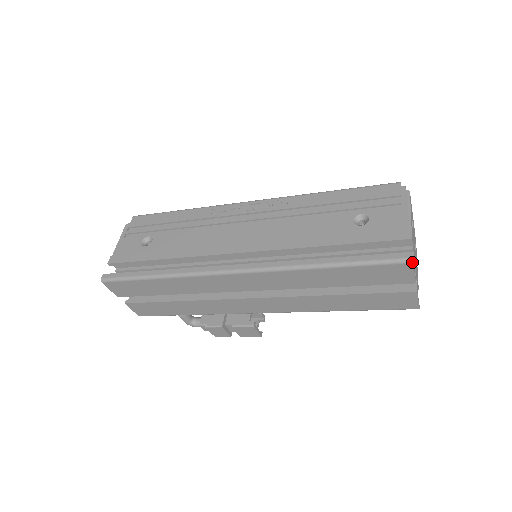
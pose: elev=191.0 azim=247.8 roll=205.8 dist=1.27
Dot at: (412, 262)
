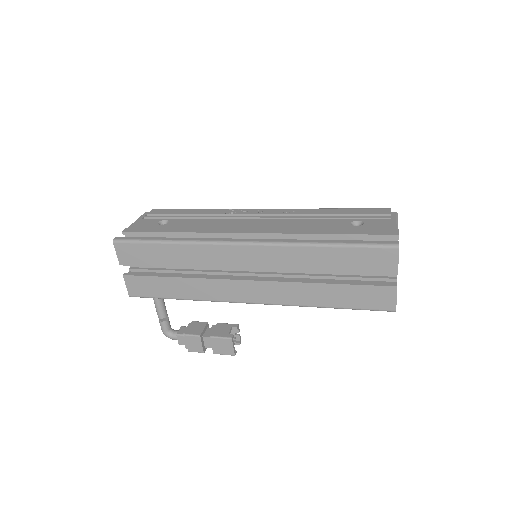
Dot at: (398, 247)
